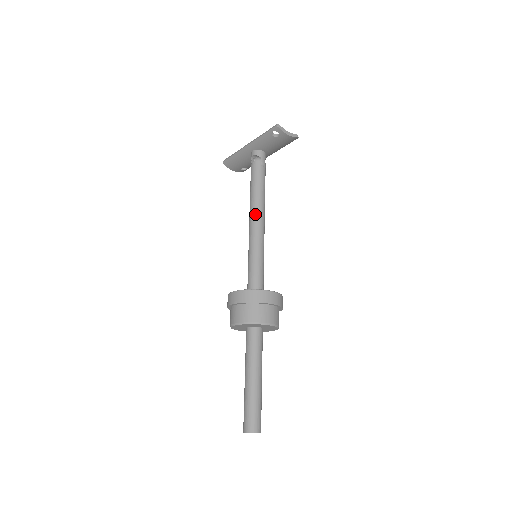
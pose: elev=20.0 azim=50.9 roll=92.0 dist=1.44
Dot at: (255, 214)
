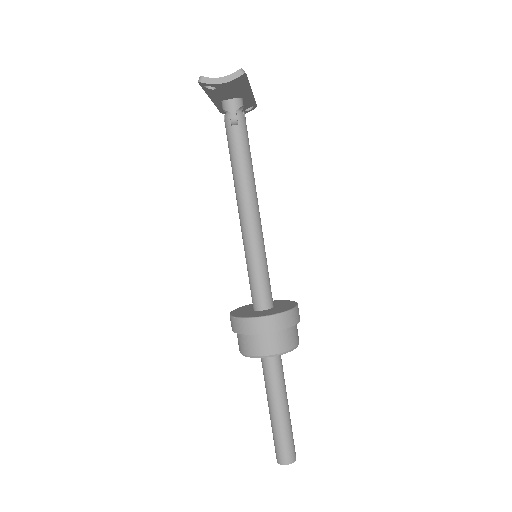
Dot at: (238, 203)
